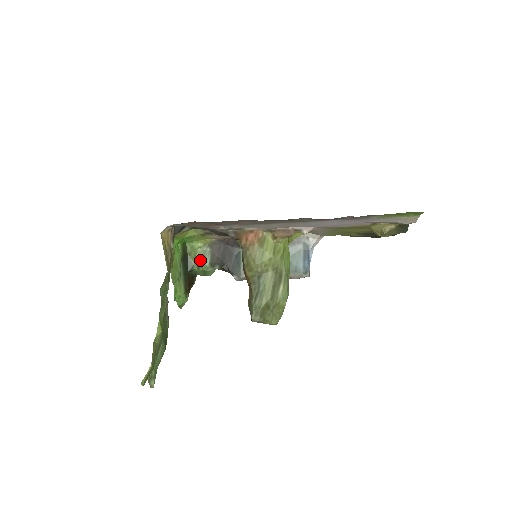
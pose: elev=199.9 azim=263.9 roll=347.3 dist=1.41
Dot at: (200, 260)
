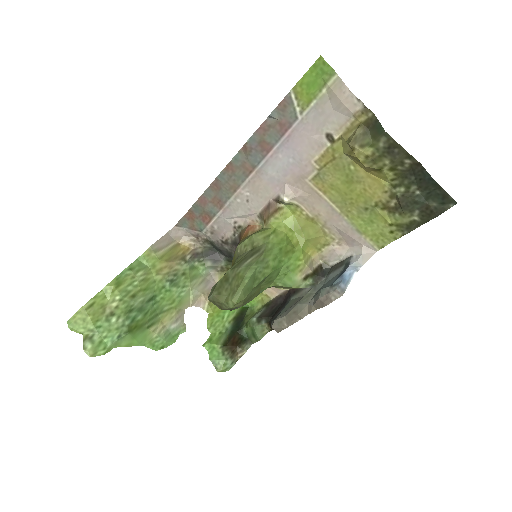
Dot at: (251, 318)
